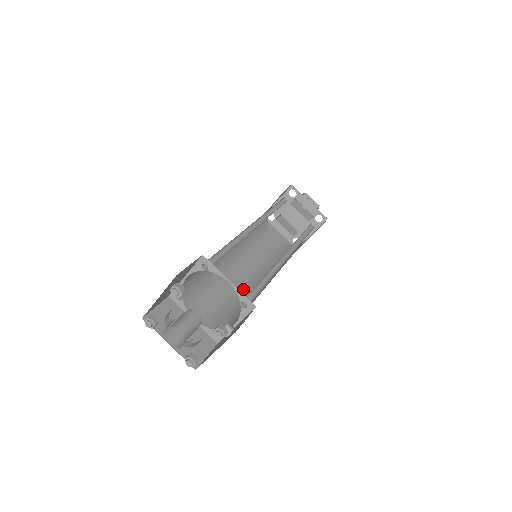
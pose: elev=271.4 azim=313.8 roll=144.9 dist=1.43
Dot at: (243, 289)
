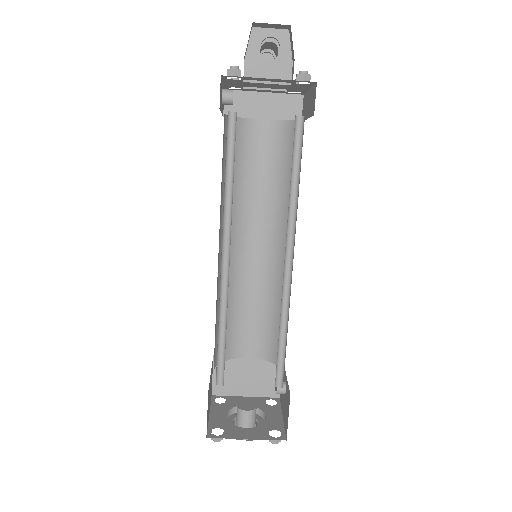
Dot at: (270, 278)
